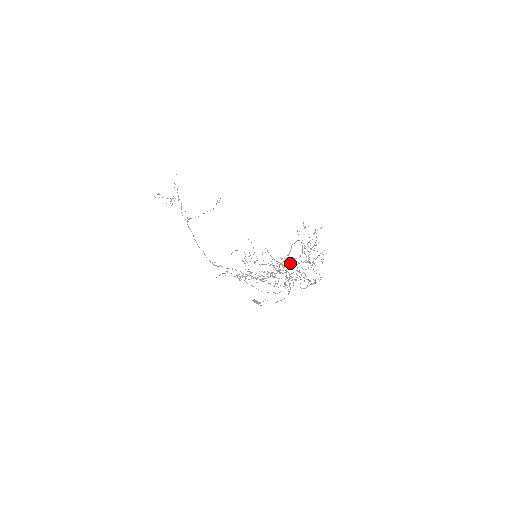
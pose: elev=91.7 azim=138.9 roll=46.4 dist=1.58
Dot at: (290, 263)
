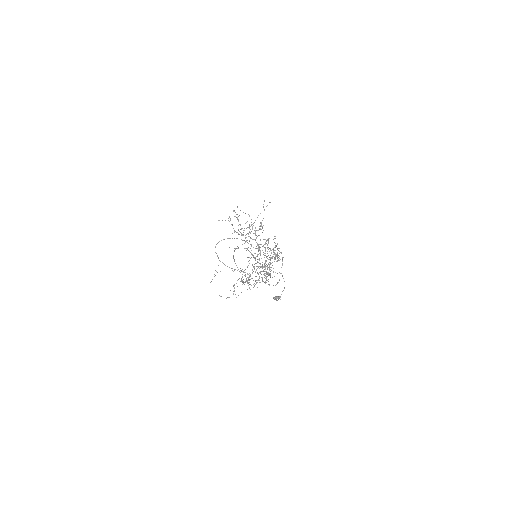
Dot at: (252, 255)
